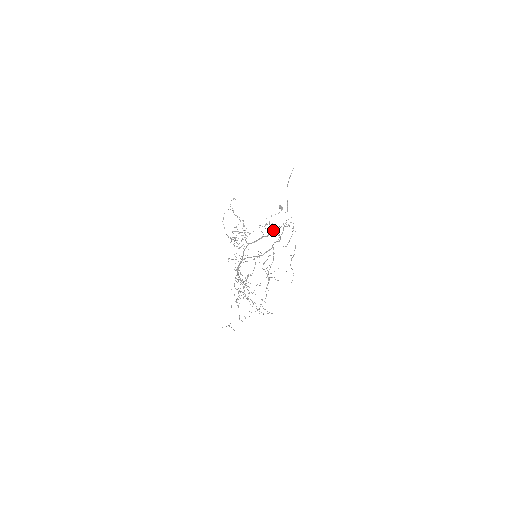
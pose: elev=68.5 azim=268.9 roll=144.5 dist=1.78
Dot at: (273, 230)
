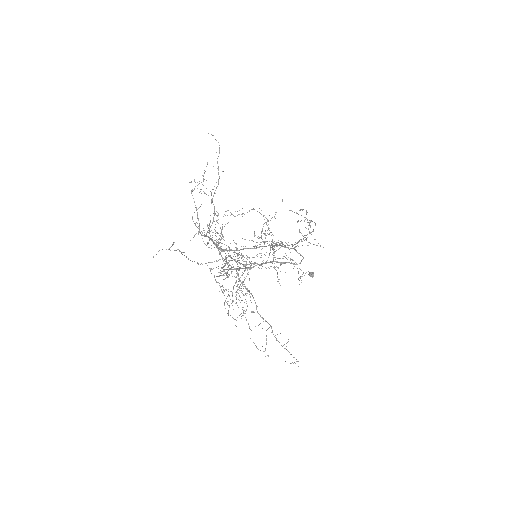
Dot at: occluded
